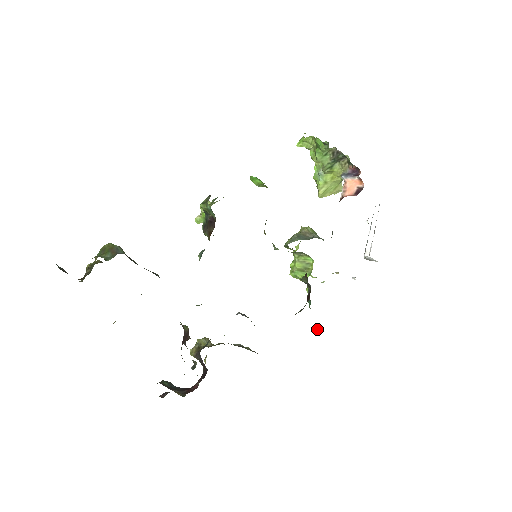
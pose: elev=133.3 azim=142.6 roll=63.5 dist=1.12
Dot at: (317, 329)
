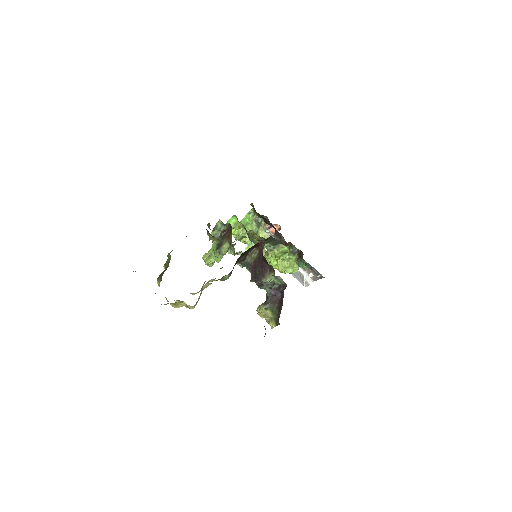
Dot at: occluded
